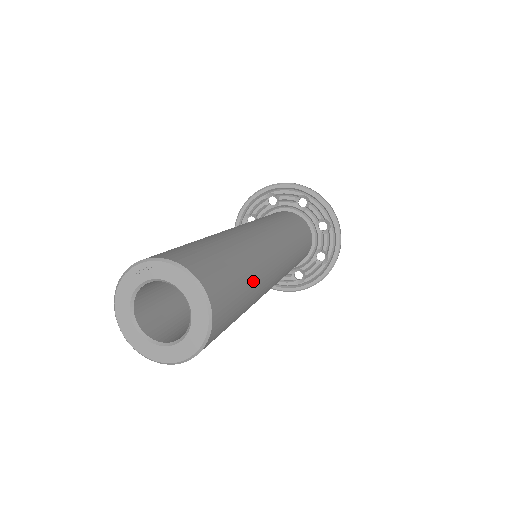
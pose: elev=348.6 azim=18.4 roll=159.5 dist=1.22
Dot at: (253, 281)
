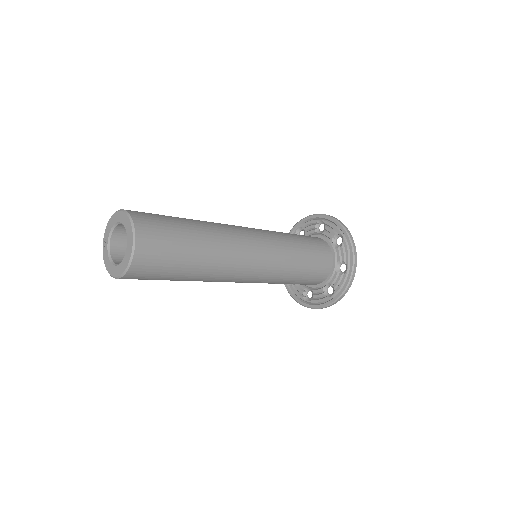
Dot at: (193, 221)
